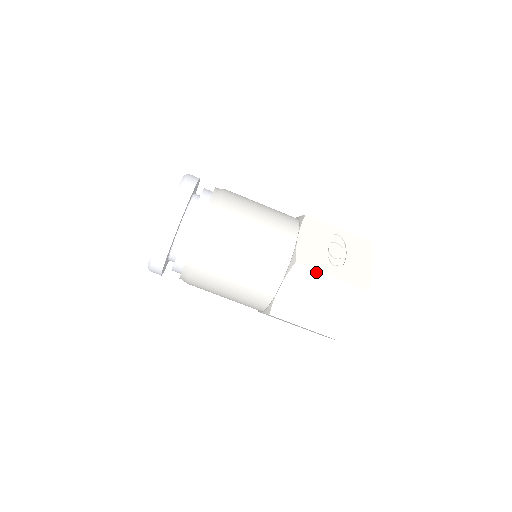
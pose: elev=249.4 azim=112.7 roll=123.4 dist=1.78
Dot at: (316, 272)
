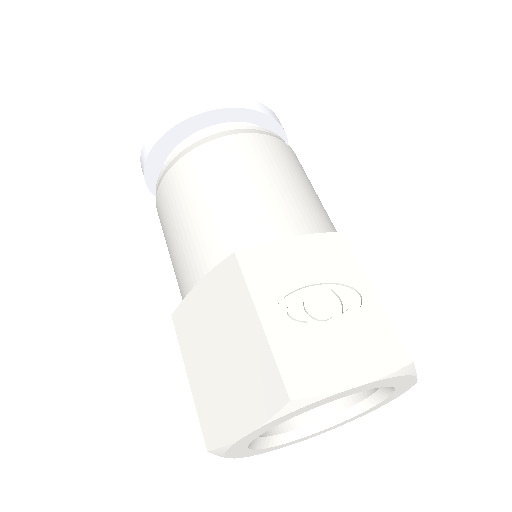
Dot at: (246, 291)
